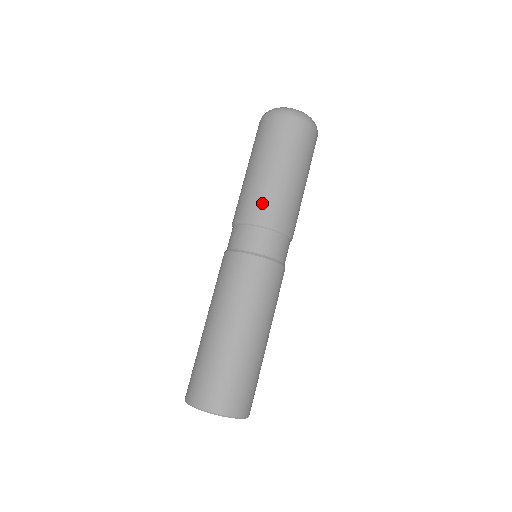
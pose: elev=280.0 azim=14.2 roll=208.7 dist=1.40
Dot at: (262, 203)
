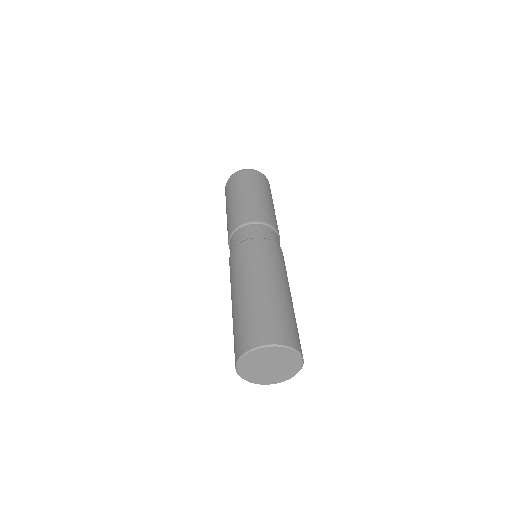
Dot at: (244, 212)
